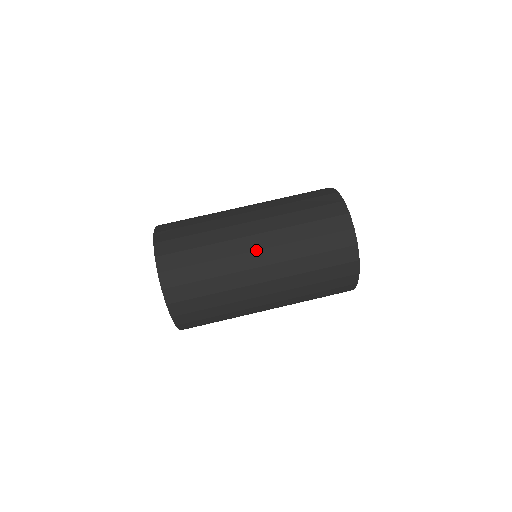
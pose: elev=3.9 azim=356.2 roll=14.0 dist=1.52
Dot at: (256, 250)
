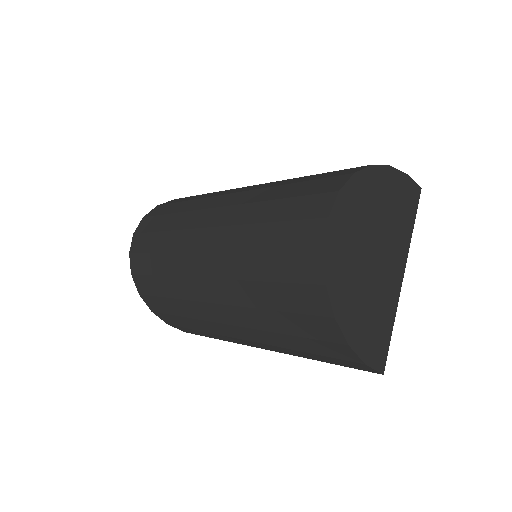
Dot at: (206, 227)
